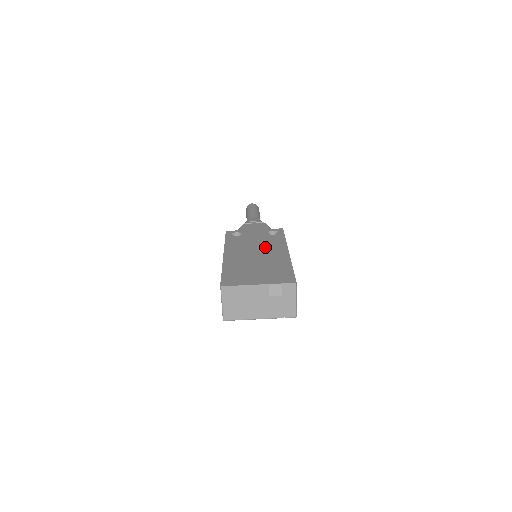
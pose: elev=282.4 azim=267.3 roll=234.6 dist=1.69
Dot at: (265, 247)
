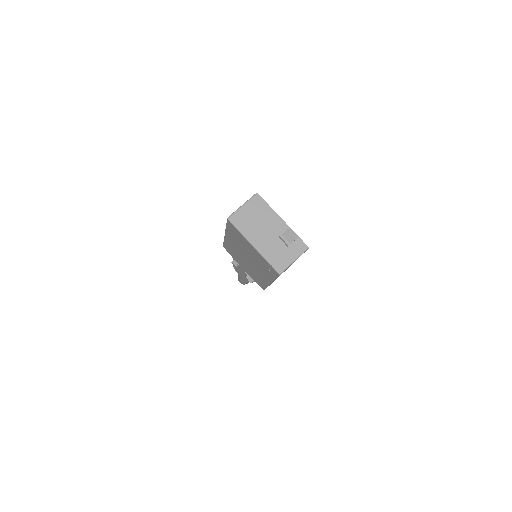
Dot at: occluded
